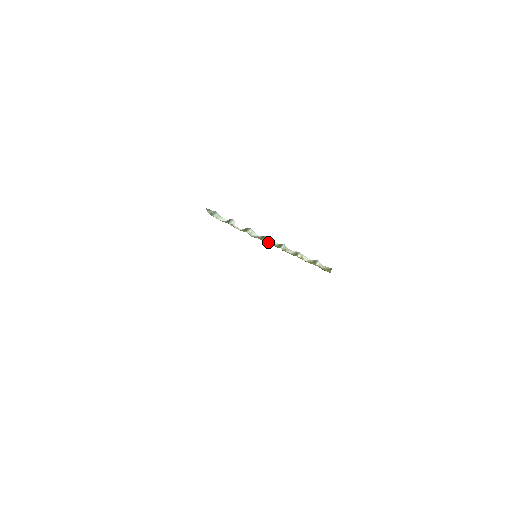
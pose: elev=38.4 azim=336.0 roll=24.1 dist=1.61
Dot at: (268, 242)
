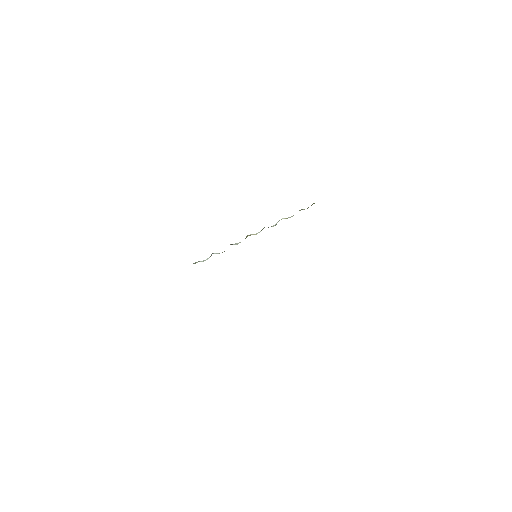
Dot at: occluded
